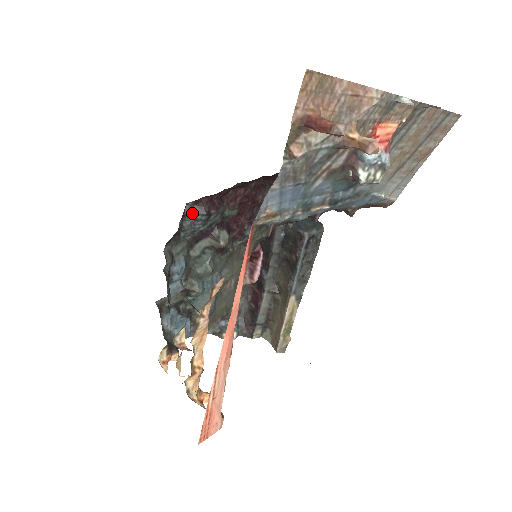
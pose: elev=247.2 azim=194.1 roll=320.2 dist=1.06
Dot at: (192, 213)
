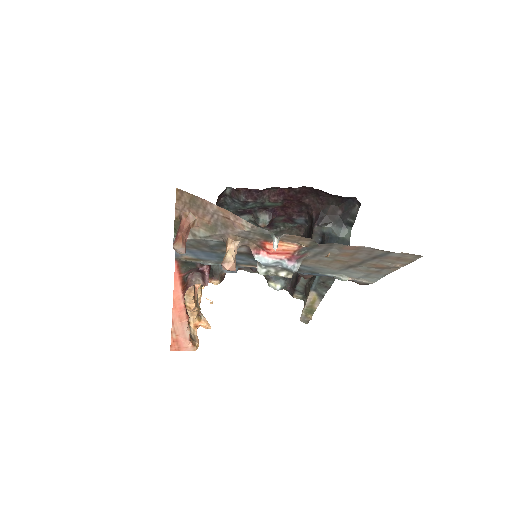
Dot at: (232, 195)
